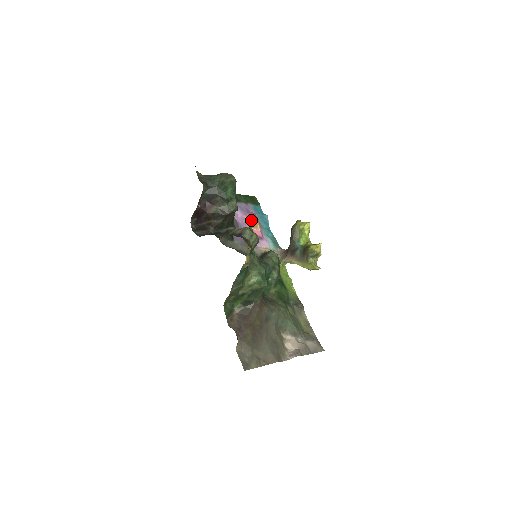
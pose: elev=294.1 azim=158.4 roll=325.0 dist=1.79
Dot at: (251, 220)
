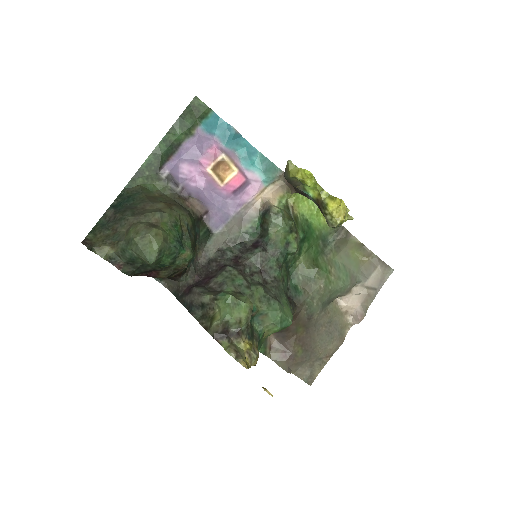
Dot at: (215, 165)
